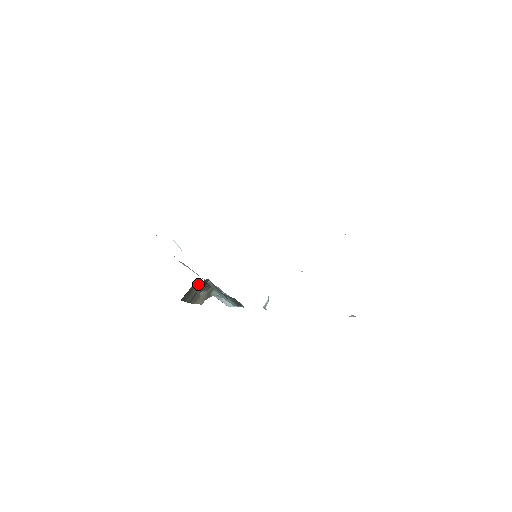
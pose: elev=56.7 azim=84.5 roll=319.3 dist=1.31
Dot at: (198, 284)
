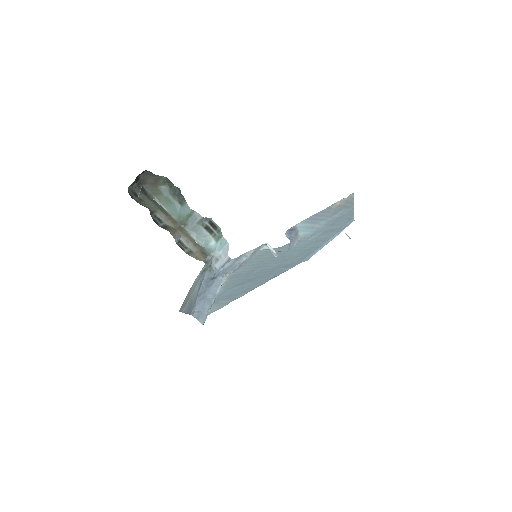
Dot at: (146, 198)
